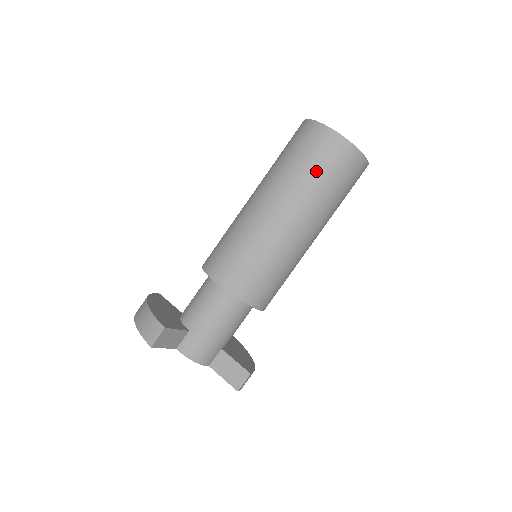
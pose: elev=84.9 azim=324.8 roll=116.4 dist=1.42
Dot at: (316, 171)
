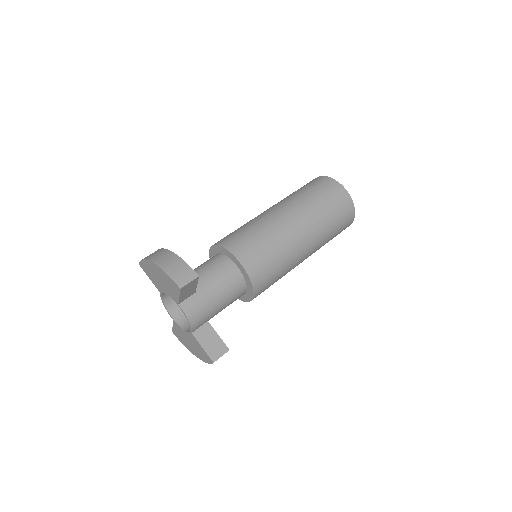
Dot at: (330, 212)
